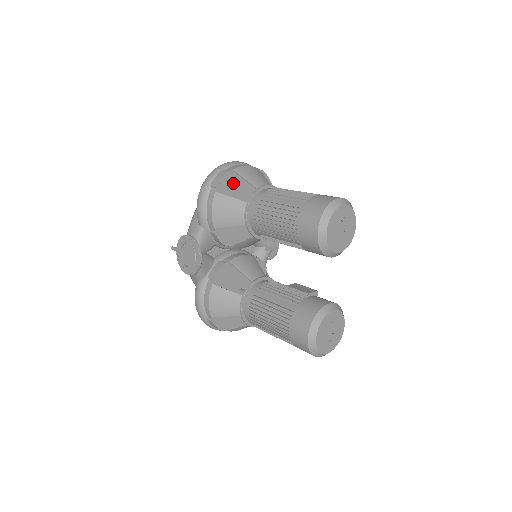
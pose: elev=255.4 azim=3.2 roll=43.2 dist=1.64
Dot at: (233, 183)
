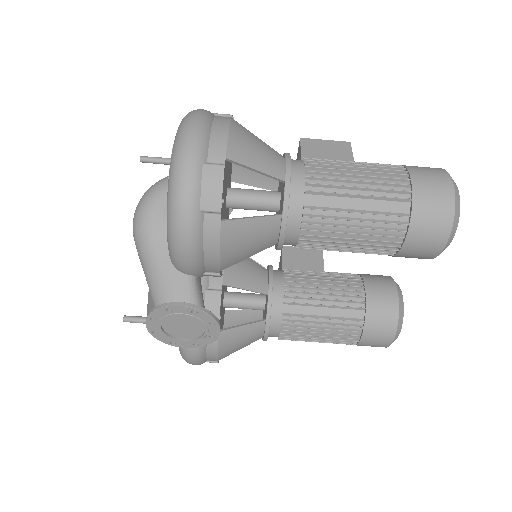
Dot at: occluded
